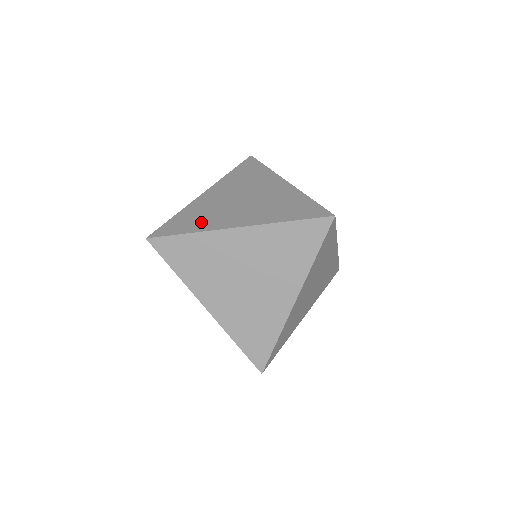
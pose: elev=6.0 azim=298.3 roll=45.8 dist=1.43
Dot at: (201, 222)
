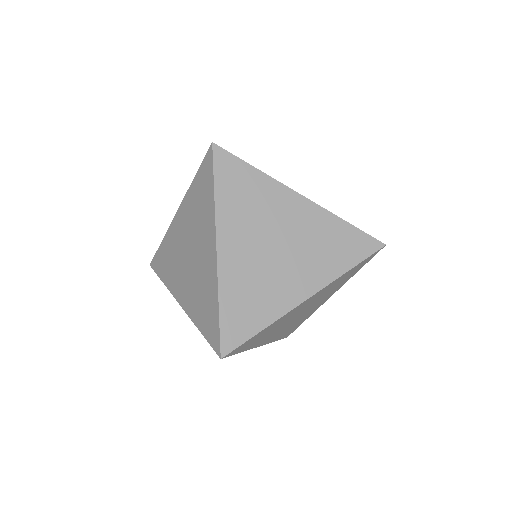
Dot at: (168, 272)
